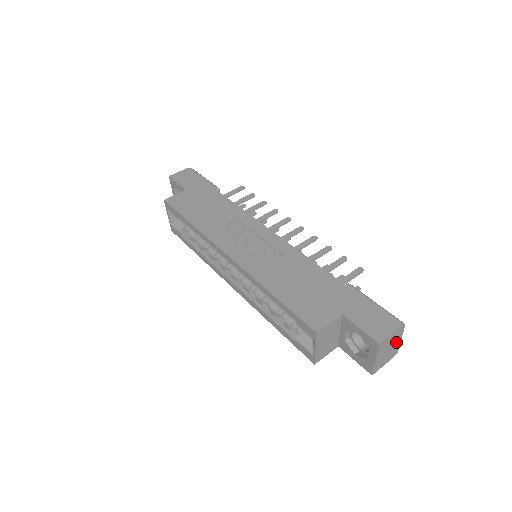
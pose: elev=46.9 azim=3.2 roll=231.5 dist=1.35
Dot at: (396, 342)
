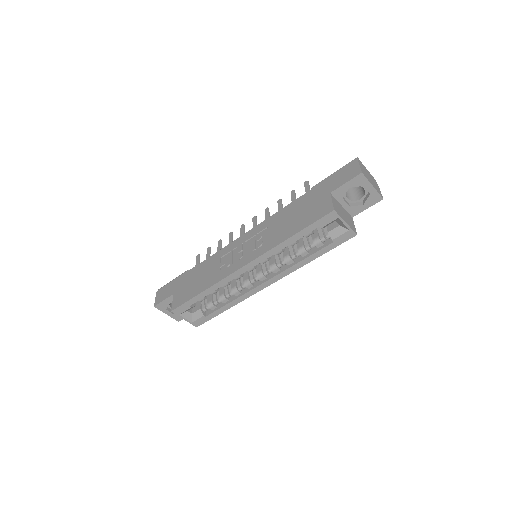
Dot at: (367, 172)
